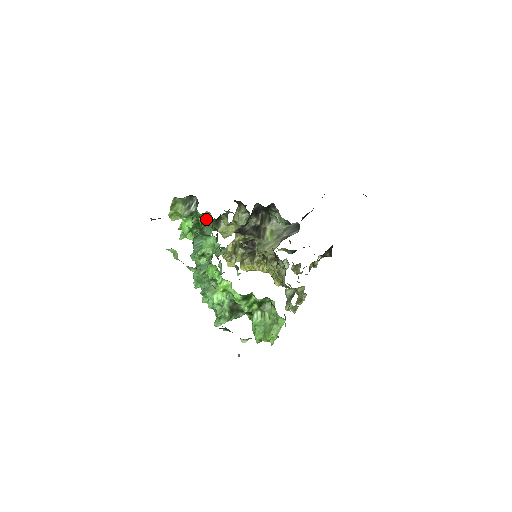
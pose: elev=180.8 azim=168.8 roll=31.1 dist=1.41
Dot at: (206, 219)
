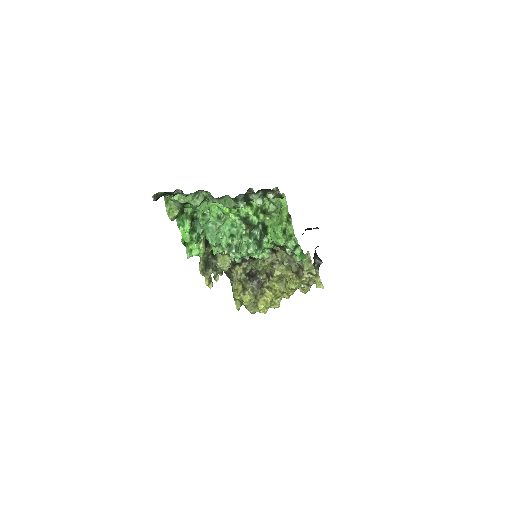
Dot at: occluded
